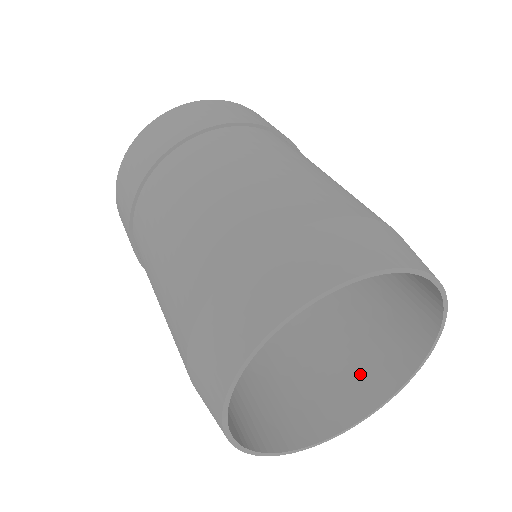
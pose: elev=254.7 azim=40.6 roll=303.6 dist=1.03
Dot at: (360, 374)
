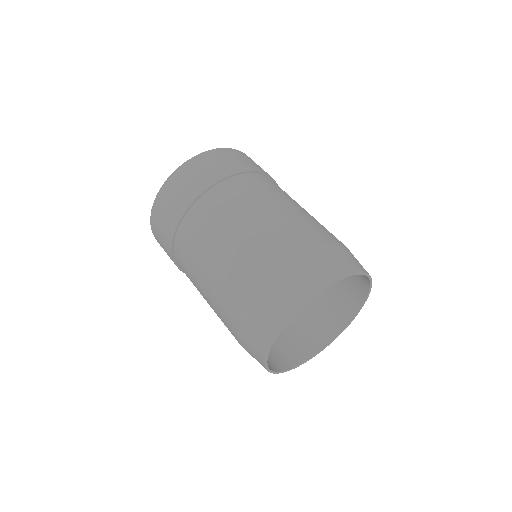
Dot at: (323, 320)
